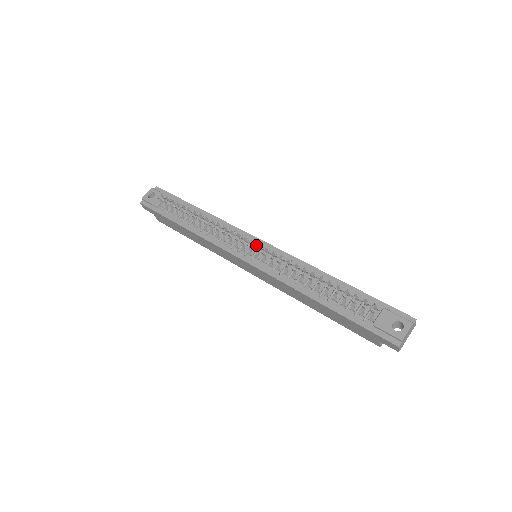
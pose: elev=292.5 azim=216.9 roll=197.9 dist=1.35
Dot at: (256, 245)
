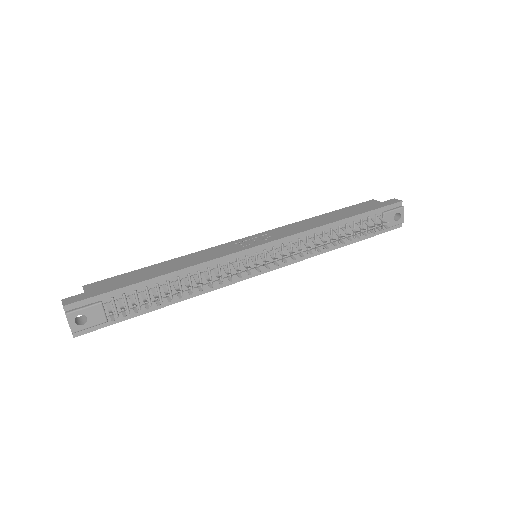
Dot at: (259, 254)
